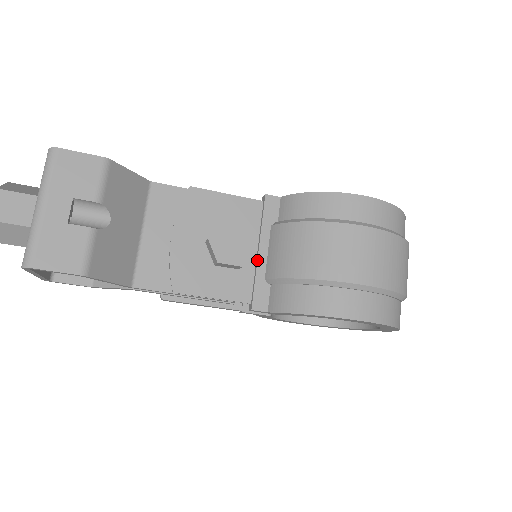
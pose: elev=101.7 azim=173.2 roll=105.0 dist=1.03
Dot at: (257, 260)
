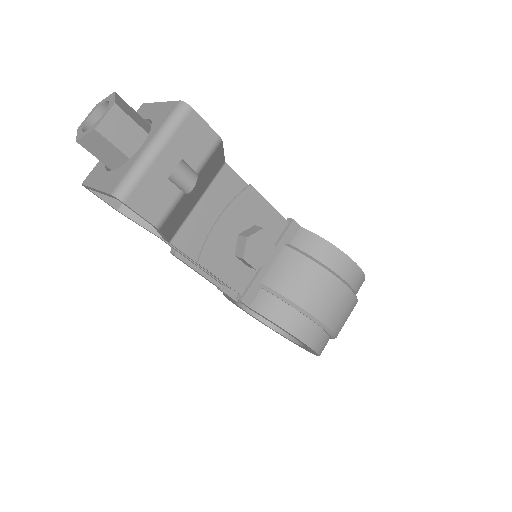
Dot at: (263, 266)
